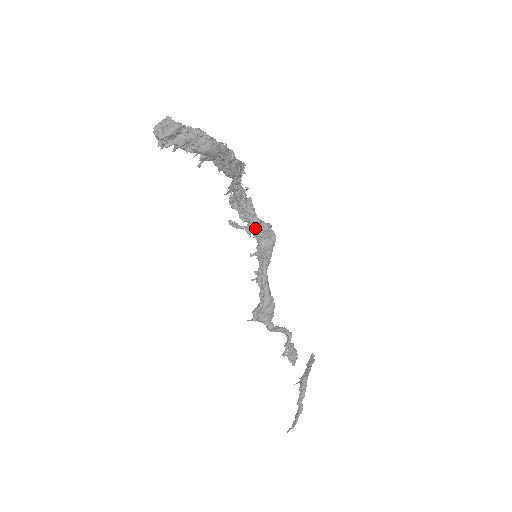
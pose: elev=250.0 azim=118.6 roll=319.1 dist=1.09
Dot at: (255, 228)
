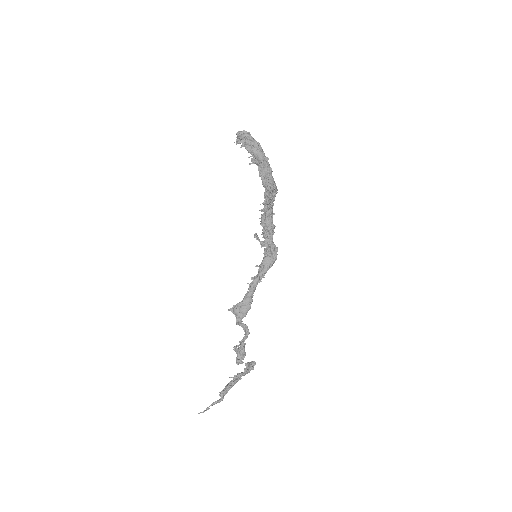
Dot at: (267, 243)
